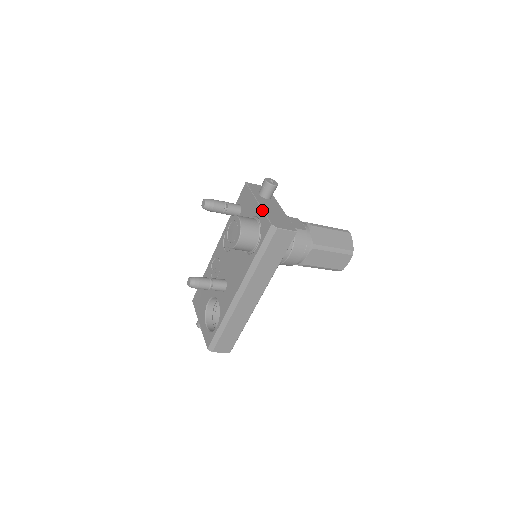
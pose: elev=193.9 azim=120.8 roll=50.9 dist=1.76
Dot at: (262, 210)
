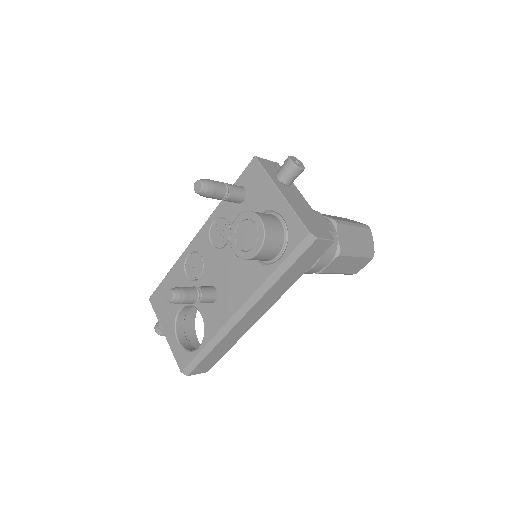
Dot at: (290, 207)
